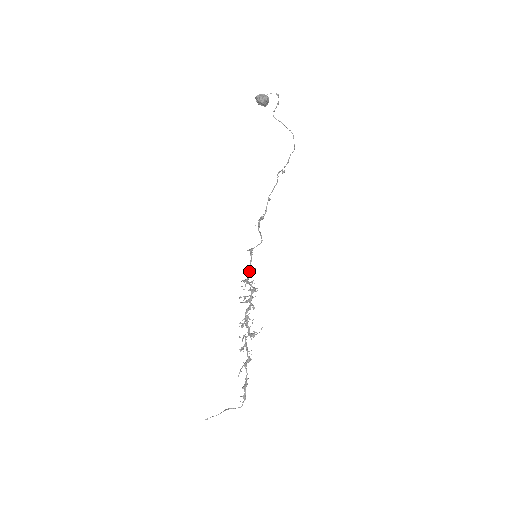
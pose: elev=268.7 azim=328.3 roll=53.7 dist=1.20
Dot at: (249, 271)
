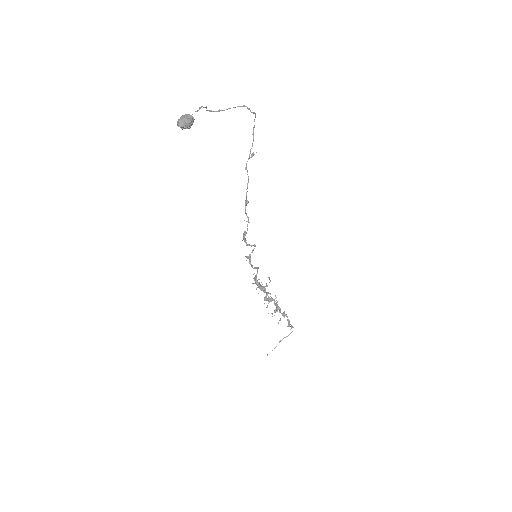
Dot at: occluded
